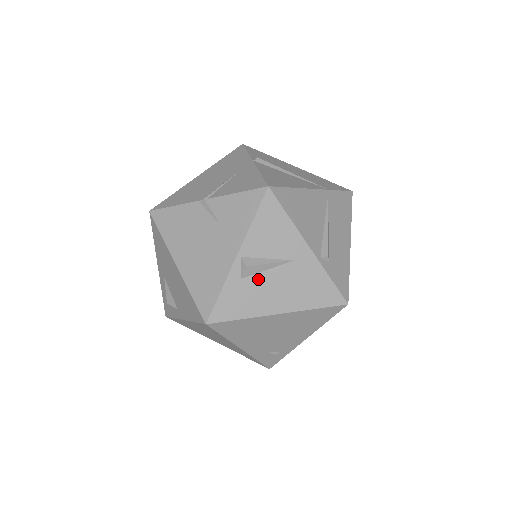
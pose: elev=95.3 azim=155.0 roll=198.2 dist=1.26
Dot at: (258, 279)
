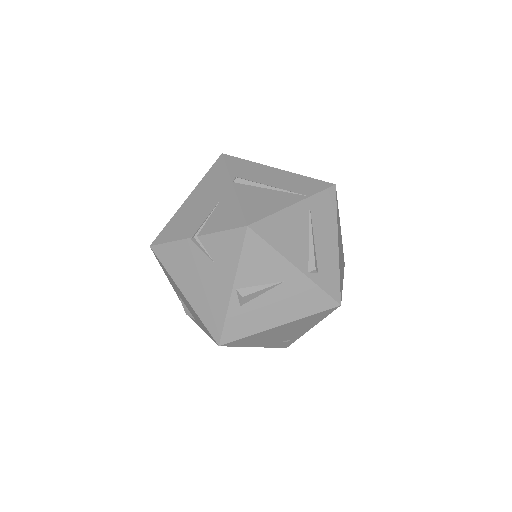
Dot at: (255, 303)
